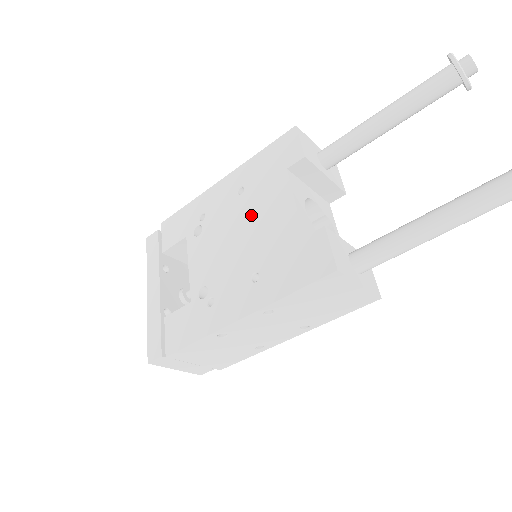
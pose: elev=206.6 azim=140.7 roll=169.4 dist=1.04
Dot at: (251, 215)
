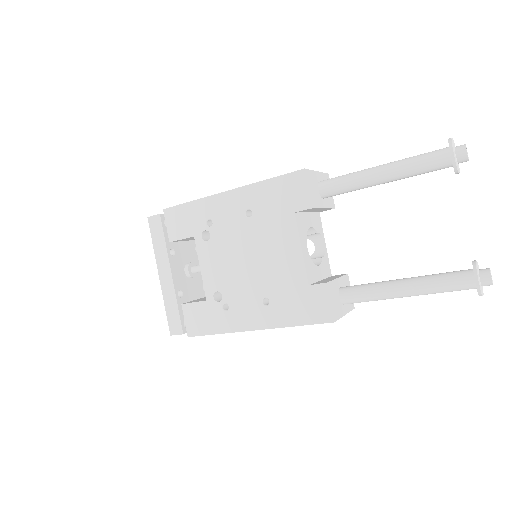
Dot at: (260, 244)
